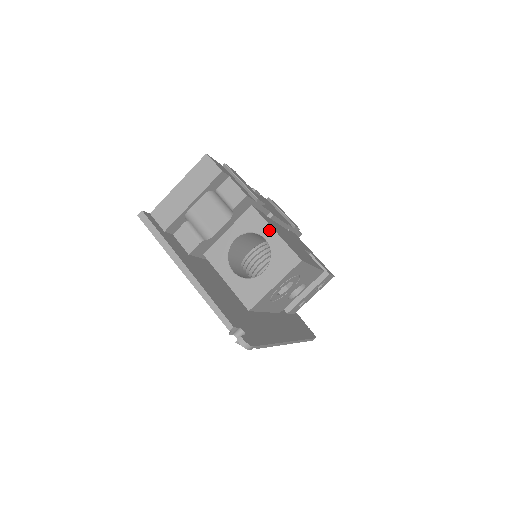
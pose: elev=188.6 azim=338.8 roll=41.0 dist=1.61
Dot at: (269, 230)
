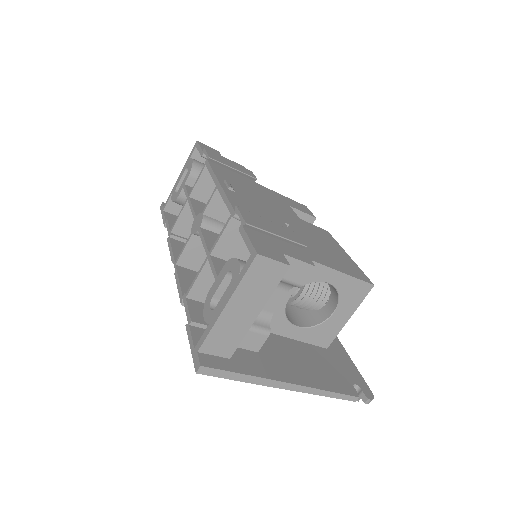
Dot at: (331, 273)
